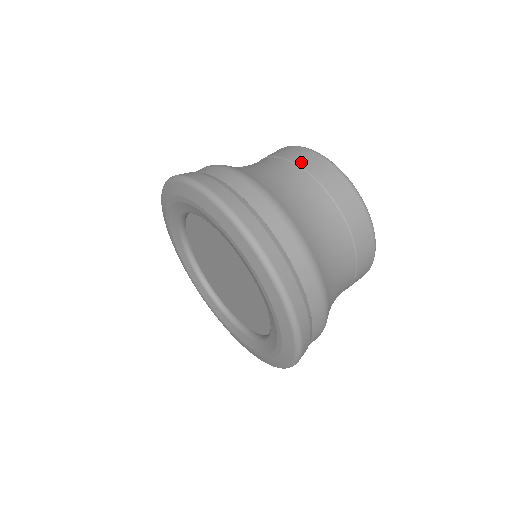
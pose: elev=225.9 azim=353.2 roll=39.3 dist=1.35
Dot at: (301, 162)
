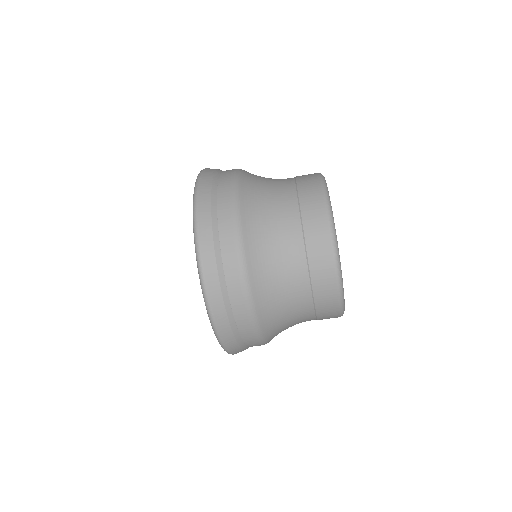
Dot at: (305, 210)
